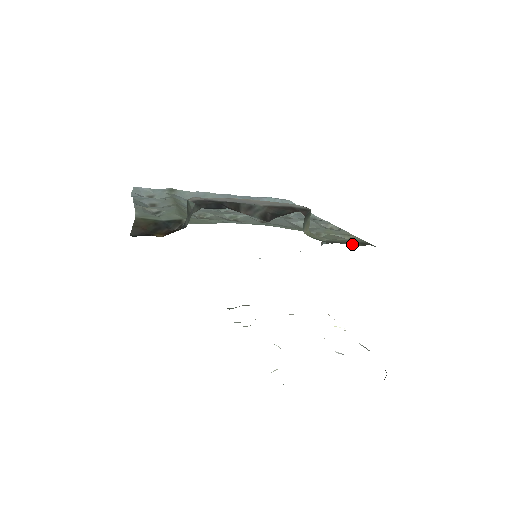
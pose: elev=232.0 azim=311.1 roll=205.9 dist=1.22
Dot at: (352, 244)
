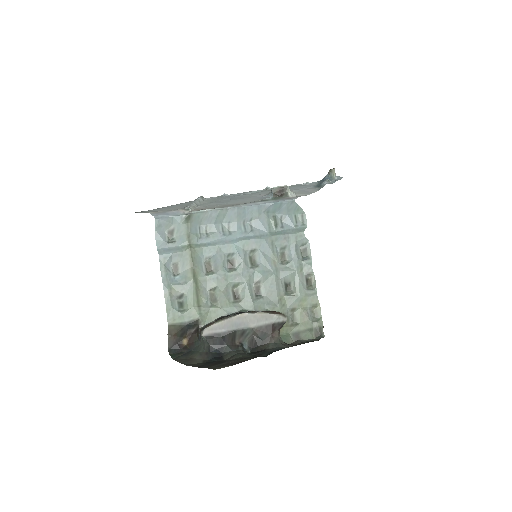
Dot at: (308, 338)
